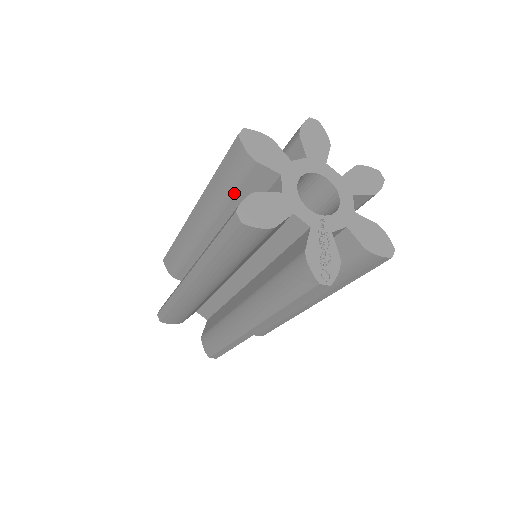
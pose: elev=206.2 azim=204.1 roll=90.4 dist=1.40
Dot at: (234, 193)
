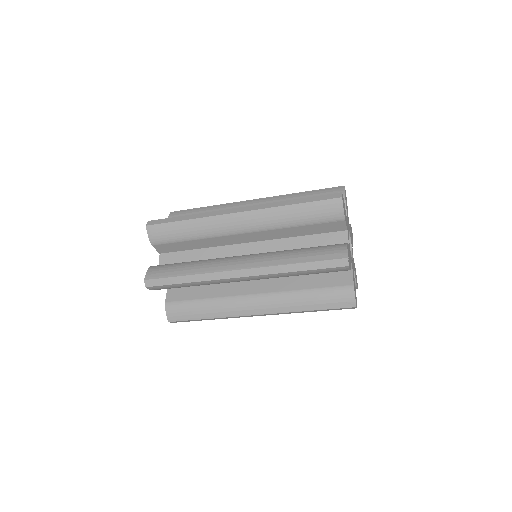
Dot at: occluded
